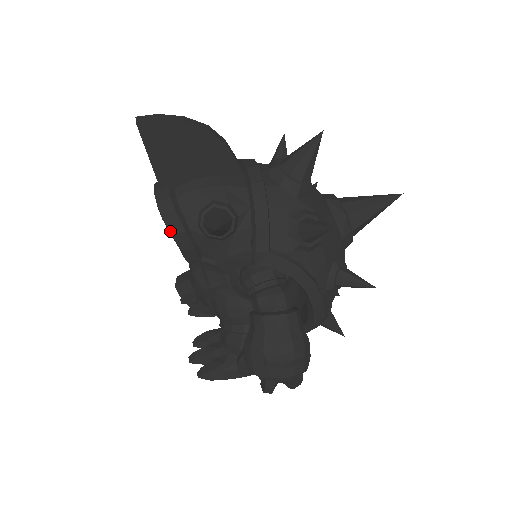
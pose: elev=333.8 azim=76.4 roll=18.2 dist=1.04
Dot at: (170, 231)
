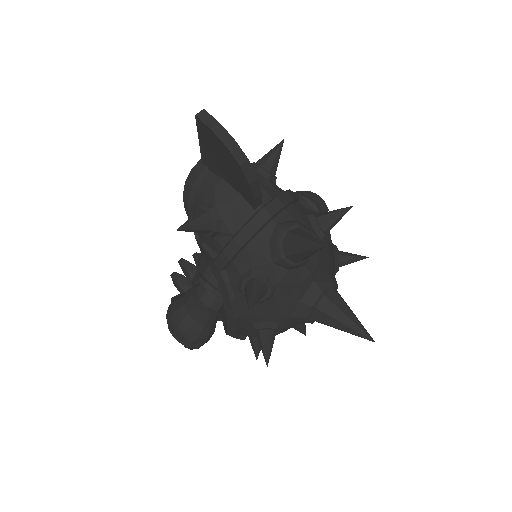
Dot at: (184, 193)
